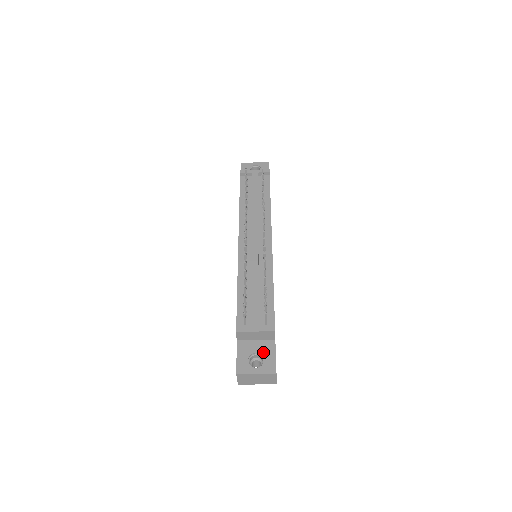
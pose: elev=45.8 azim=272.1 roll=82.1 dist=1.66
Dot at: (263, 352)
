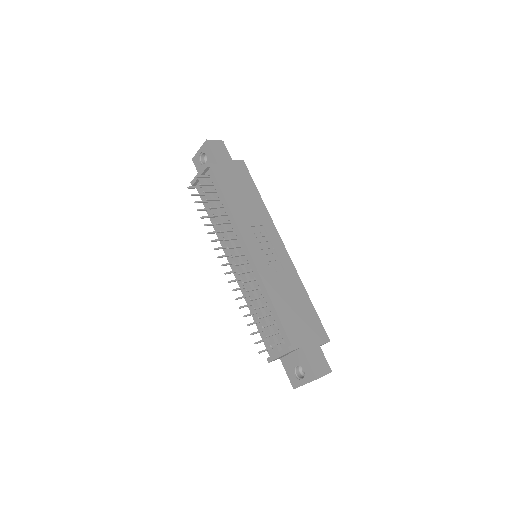
Dot at: (299, 363)
